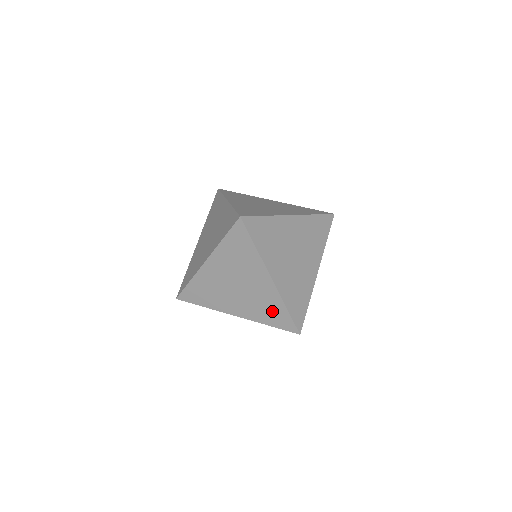
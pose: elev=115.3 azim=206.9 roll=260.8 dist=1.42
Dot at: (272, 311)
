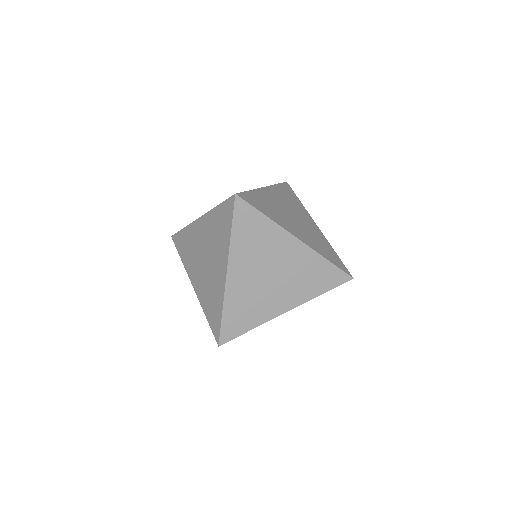
Dot at: (213, 305)
